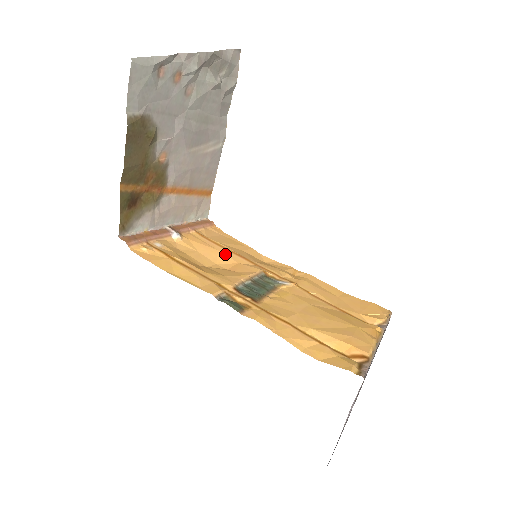
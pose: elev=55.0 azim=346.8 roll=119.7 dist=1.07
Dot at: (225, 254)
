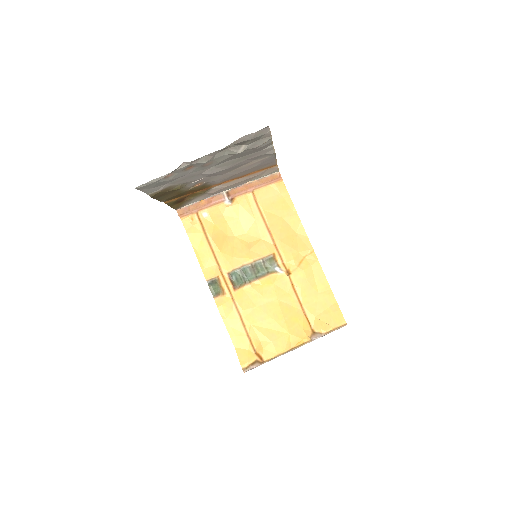
Dot at: (258, 226)
